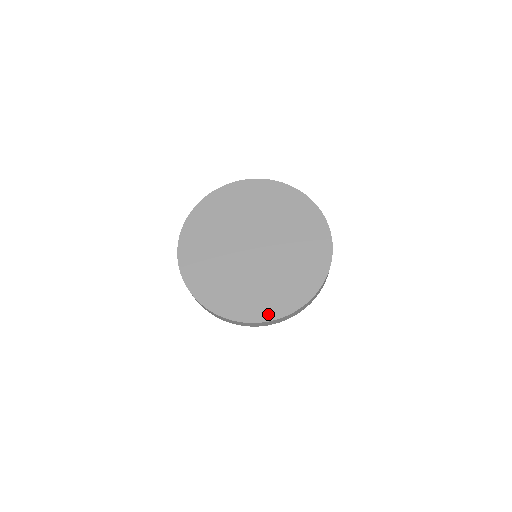
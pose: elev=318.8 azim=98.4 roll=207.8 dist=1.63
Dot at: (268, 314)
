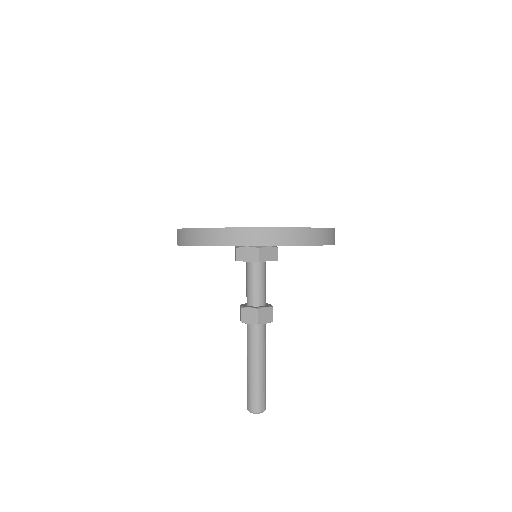
Dot at: occluded
